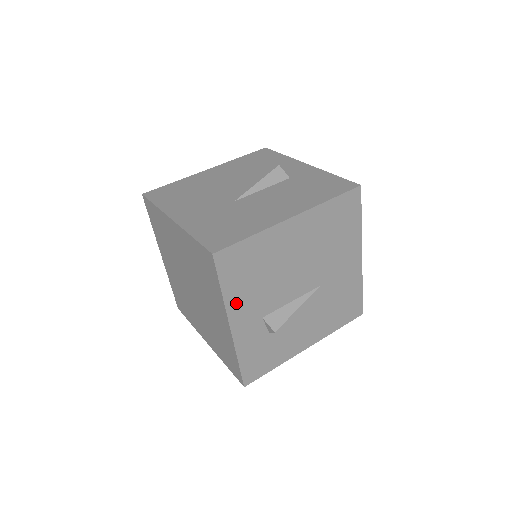
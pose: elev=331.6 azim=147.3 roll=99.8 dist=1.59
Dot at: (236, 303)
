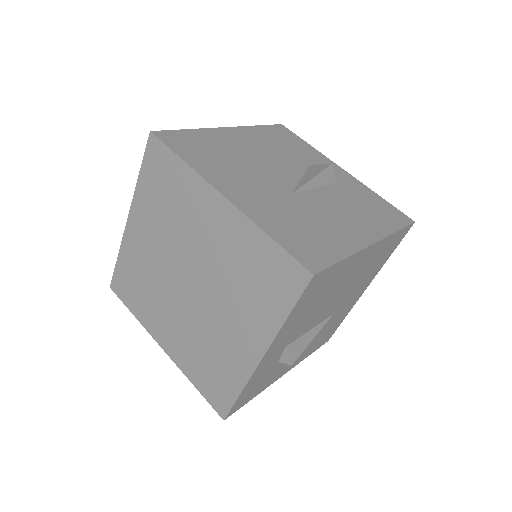
Dot at: (284, 331)
